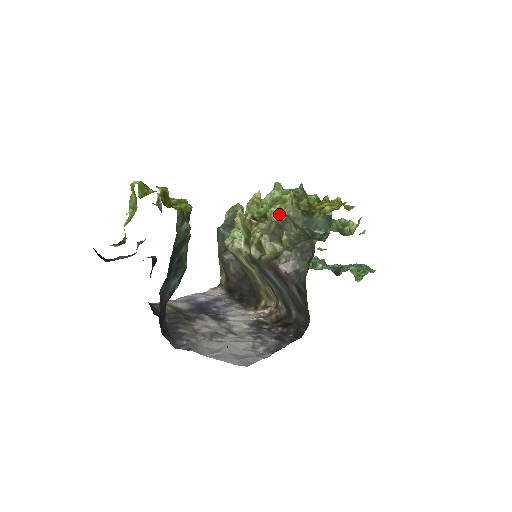
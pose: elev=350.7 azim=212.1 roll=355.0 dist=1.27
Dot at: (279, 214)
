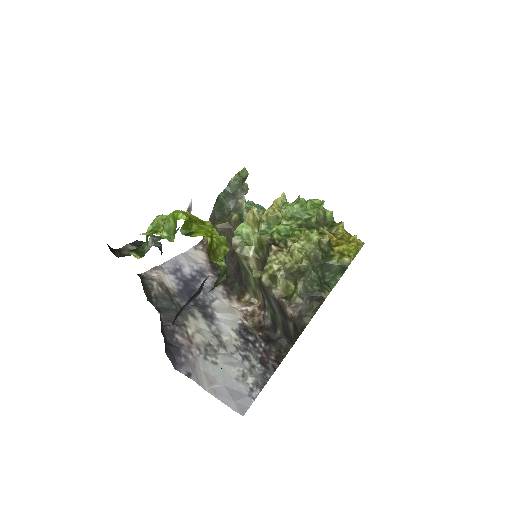
Dot at: (302, 254)
